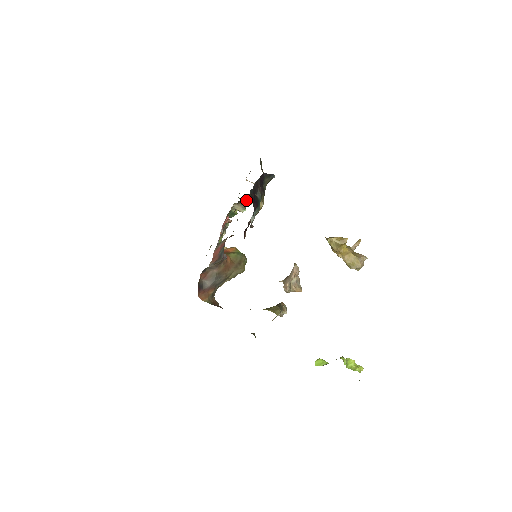
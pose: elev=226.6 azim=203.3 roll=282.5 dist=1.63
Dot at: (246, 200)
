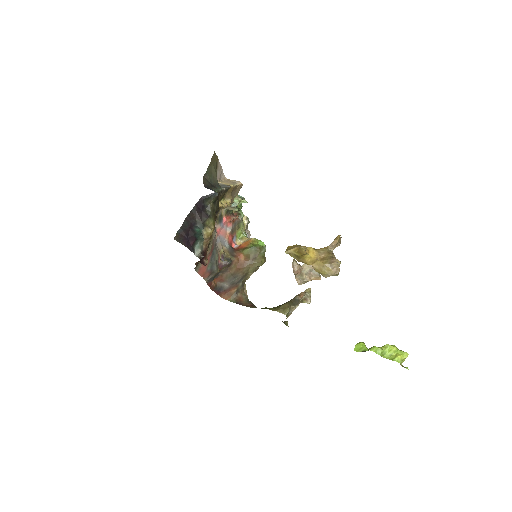
Dot at: occluded
